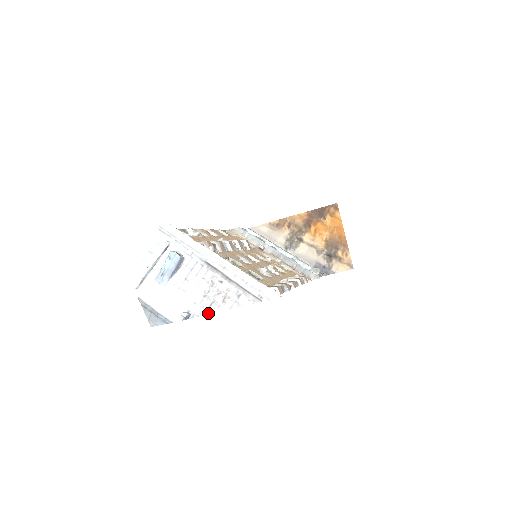
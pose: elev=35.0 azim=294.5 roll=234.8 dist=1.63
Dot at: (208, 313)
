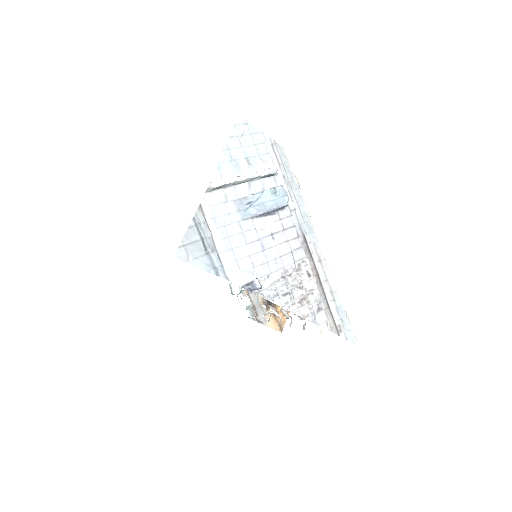
Dot at: (278, 303)
